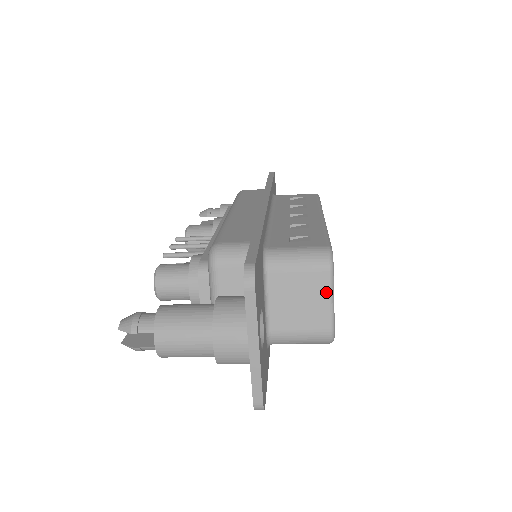
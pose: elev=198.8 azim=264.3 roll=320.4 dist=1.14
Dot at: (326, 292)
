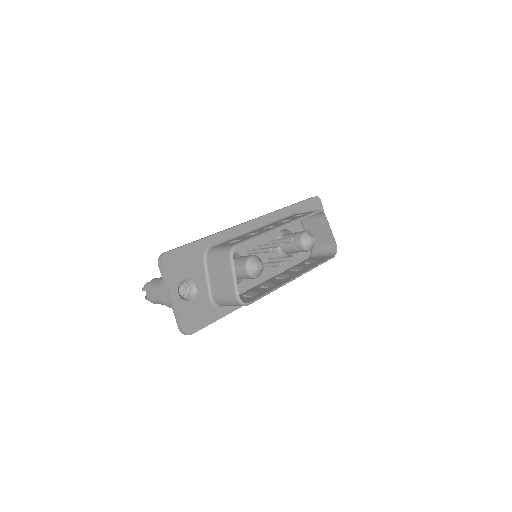
Dot at: (230, 272)
